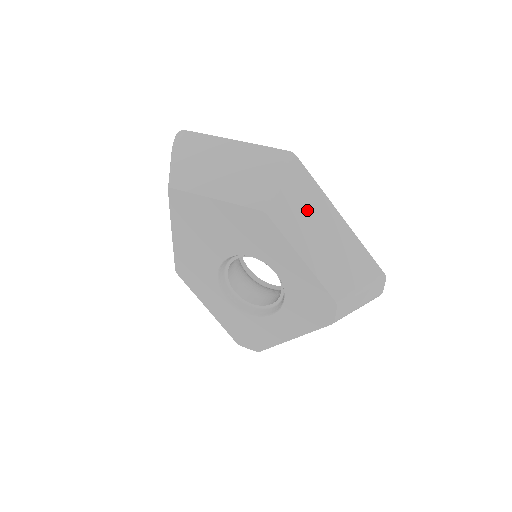
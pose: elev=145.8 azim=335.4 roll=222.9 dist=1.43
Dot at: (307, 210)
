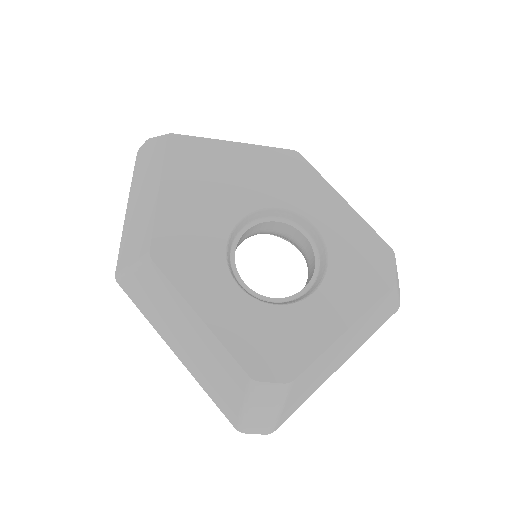
Dot at: occluded
